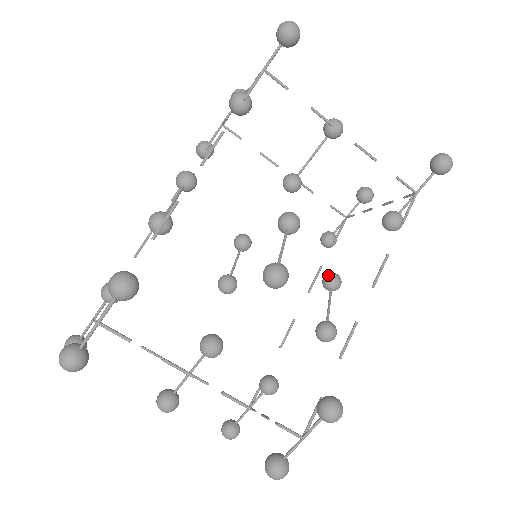
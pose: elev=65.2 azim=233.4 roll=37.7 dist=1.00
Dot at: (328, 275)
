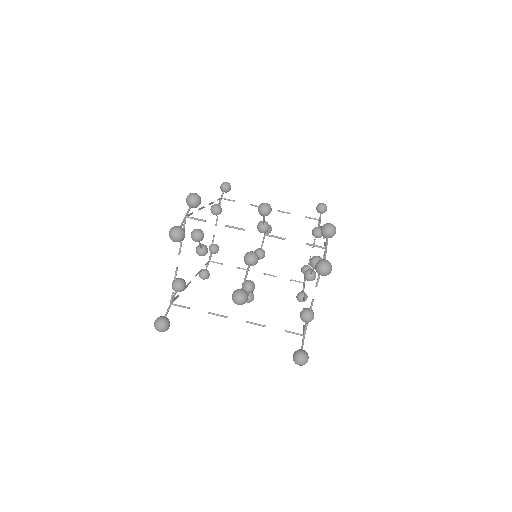
Dot at: (305, 271)
